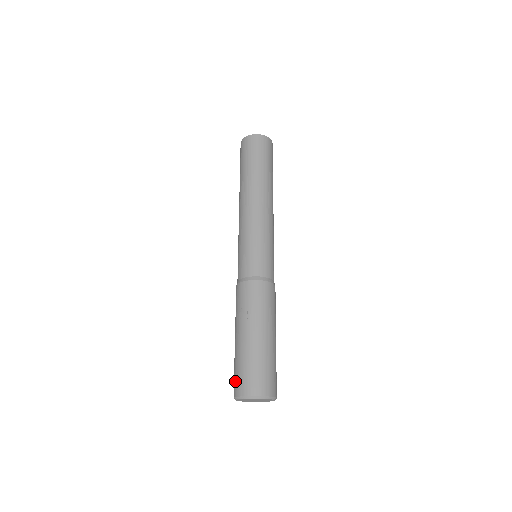
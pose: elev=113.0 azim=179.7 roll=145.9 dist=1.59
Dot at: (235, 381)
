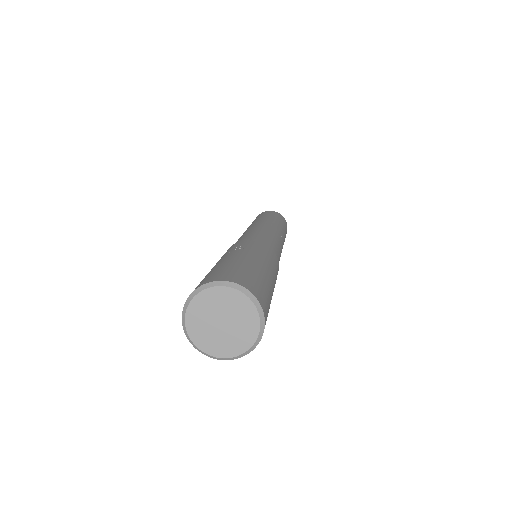
Dot at: (200, 282)
